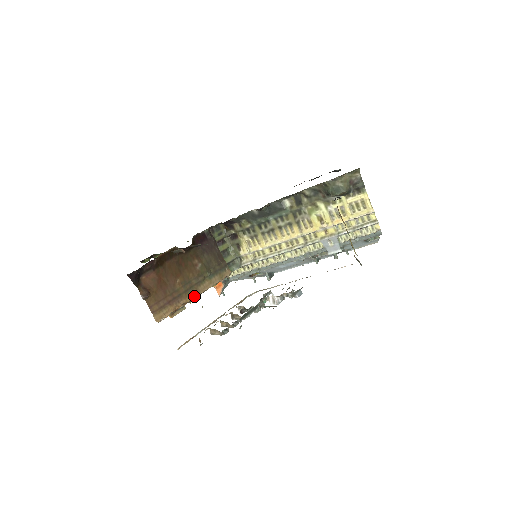
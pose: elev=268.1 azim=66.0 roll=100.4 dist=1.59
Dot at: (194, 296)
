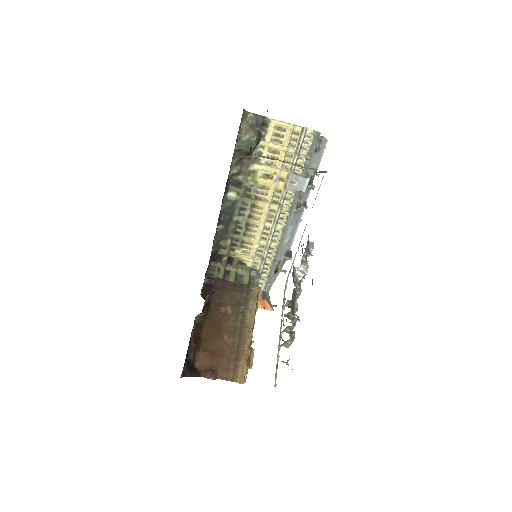
Dot at: (250, 334)
